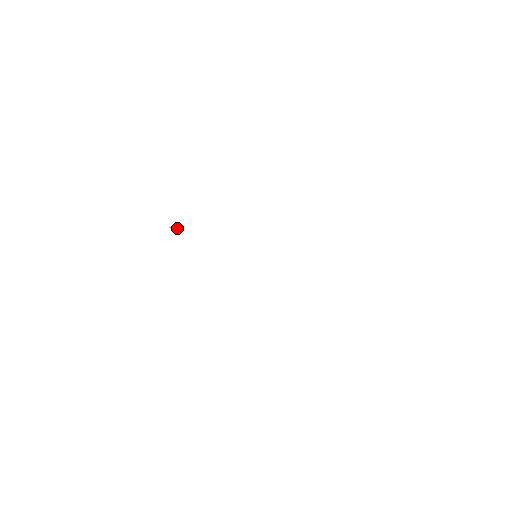
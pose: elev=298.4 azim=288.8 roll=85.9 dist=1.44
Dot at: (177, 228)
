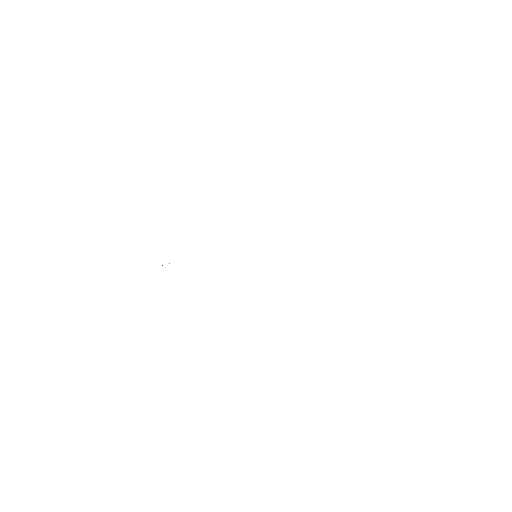
Dot at: occluded
